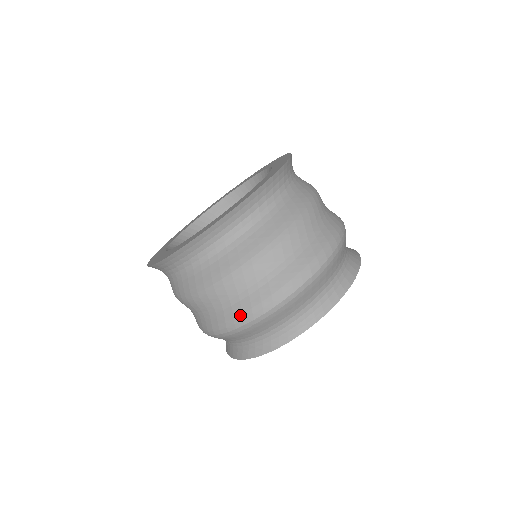
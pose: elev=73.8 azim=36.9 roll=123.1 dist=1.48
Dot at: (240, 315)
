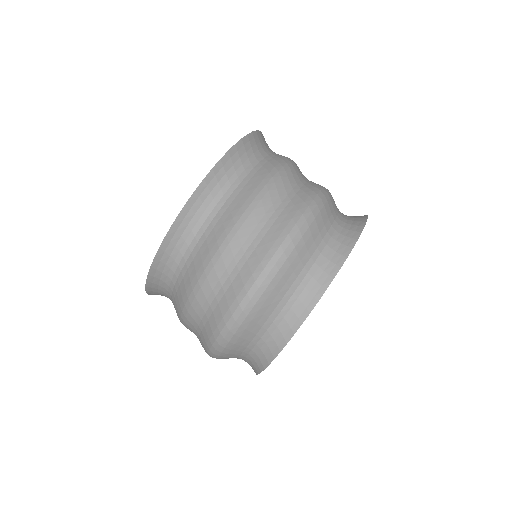
Dot at: (208, 341)
